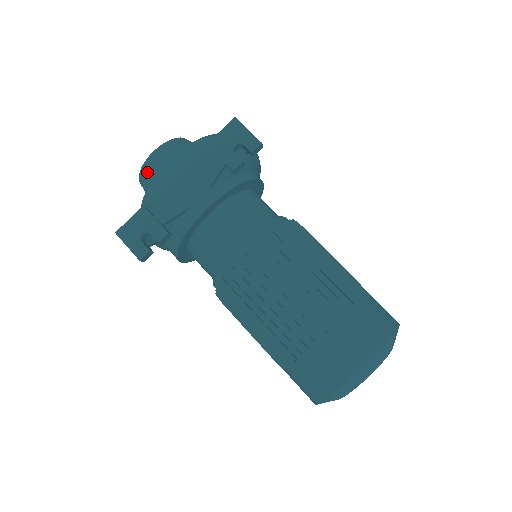
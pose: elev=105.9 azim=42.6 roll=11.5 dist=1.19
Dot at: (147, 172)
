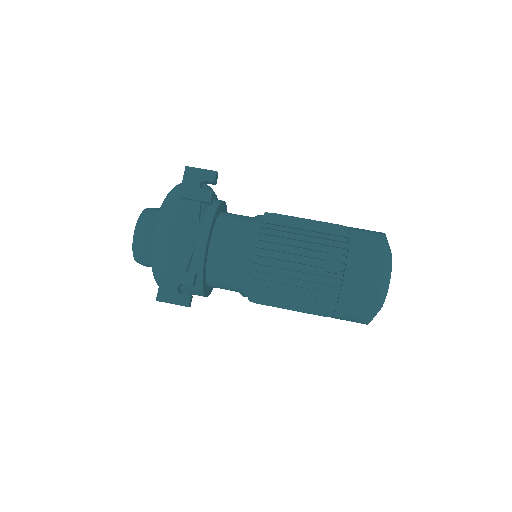
Dot at: (140, 248)
